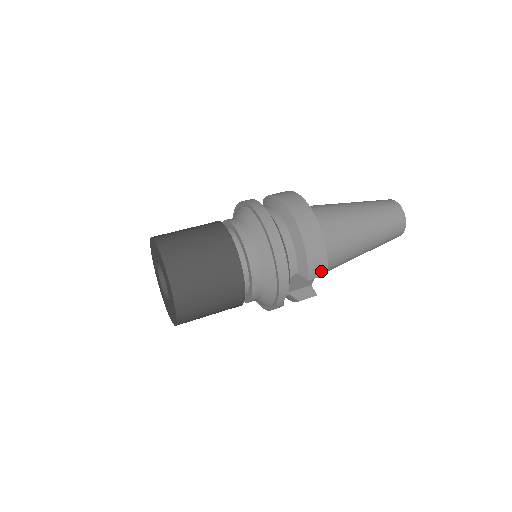
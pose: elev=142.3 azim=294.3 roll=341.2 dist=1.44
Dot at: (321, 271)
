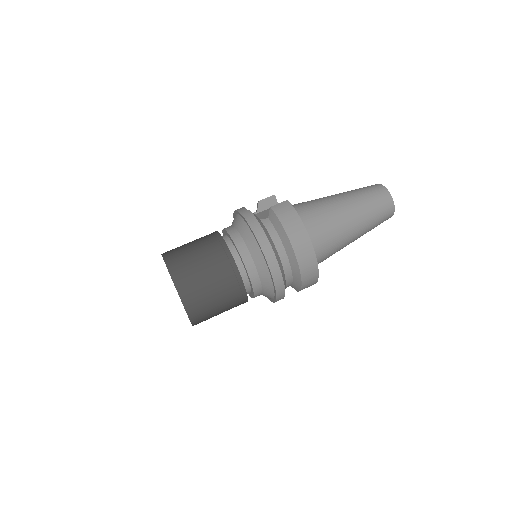
Dot at: (309, 286)
